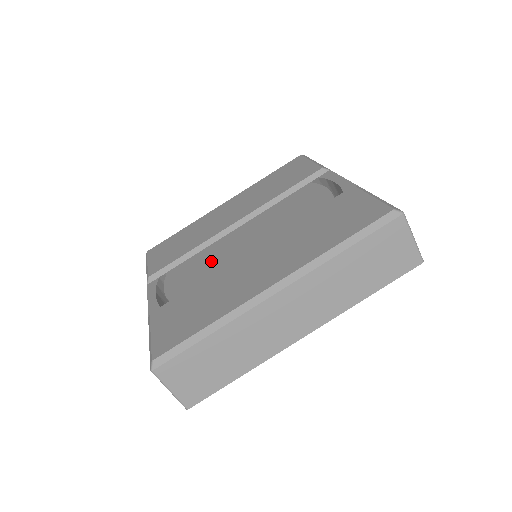
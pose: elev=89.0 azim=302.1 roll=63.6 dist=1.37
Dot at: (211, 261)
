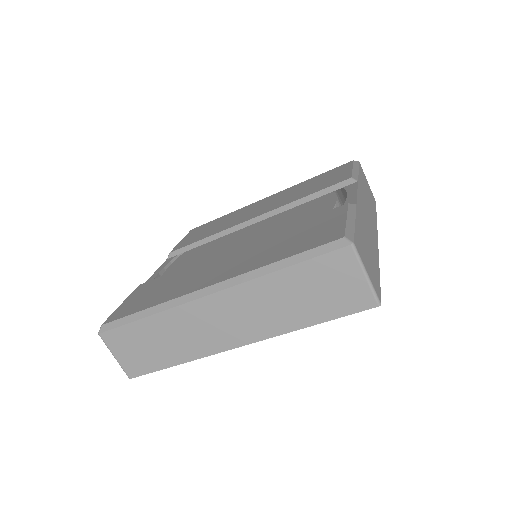
Dot at: (210, 251)
